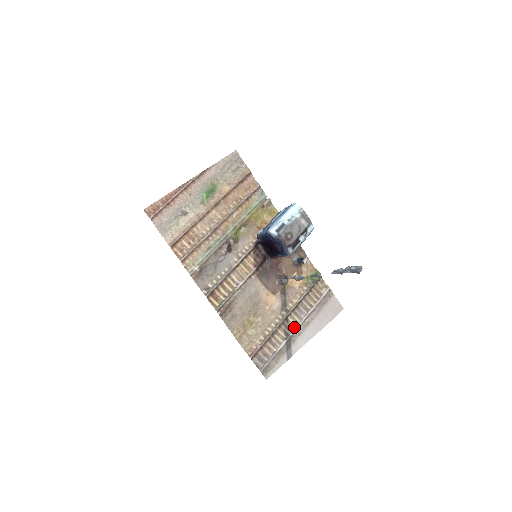
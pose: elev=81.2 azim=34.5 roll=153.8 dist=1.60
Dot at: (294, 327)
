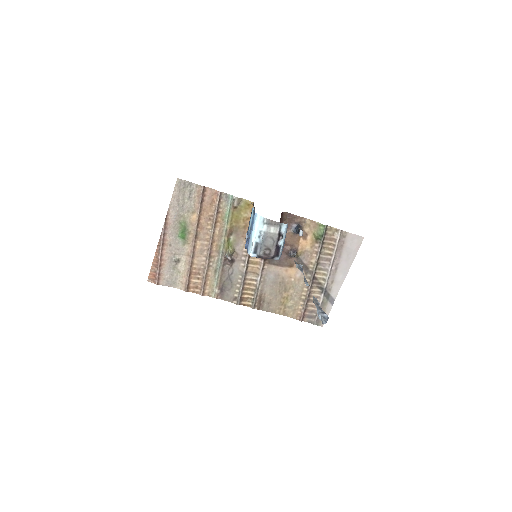
Dot at: (324, 280)
